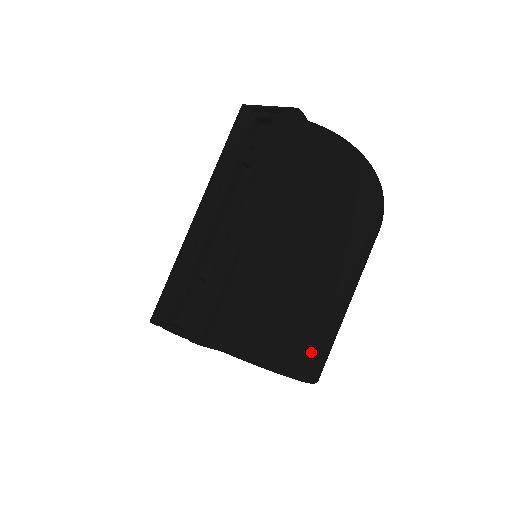
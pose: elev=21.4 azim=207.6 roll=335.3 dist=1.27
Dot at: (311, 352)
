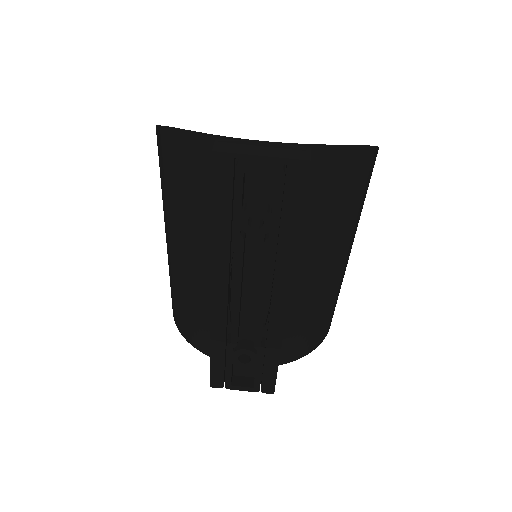
Dot at: occluded
